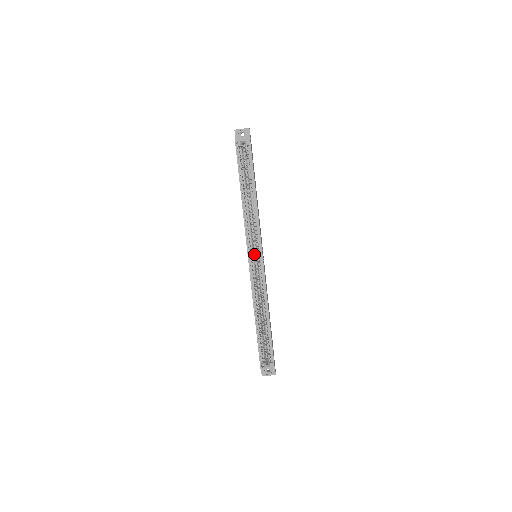
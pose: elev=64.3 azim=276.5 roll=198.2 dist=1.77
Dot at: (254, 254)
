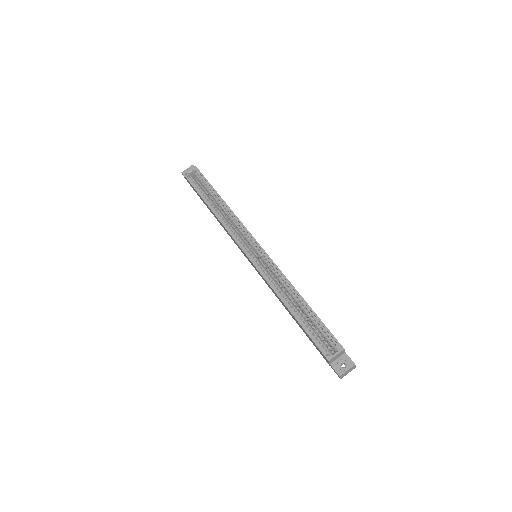
Dot at: occluded
